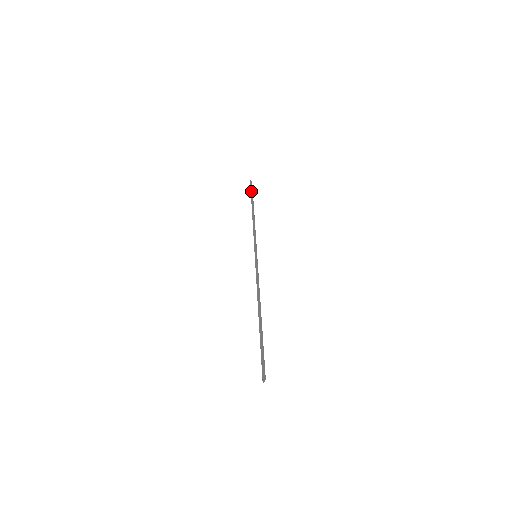
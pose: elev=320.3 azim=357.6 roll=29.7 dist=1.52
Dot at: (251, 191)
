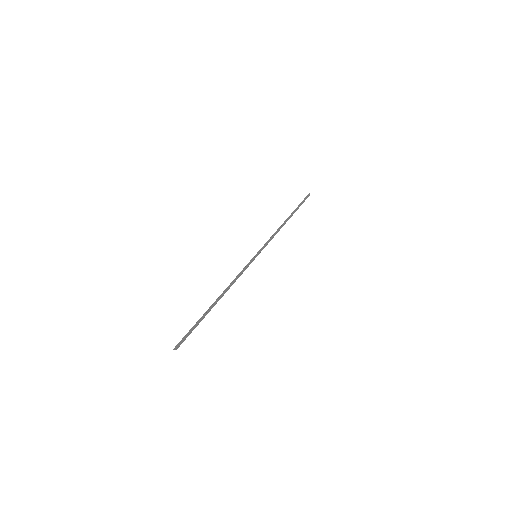
Dot at: (301, 203)
